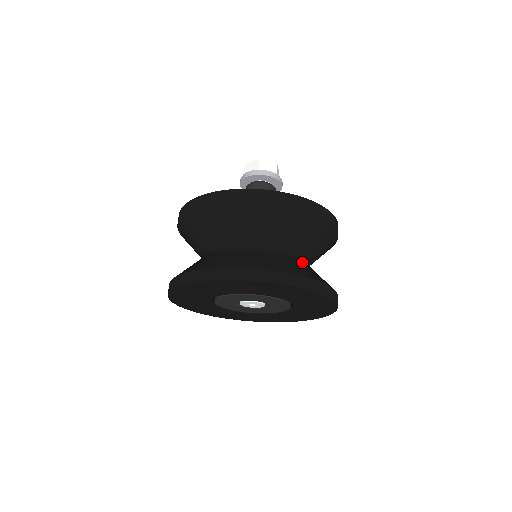
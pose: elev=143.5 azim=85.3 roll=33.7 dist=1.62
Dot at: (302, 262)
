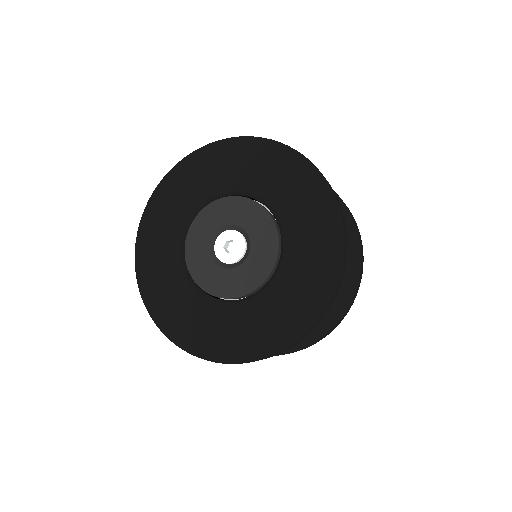
Dot at: occluded
